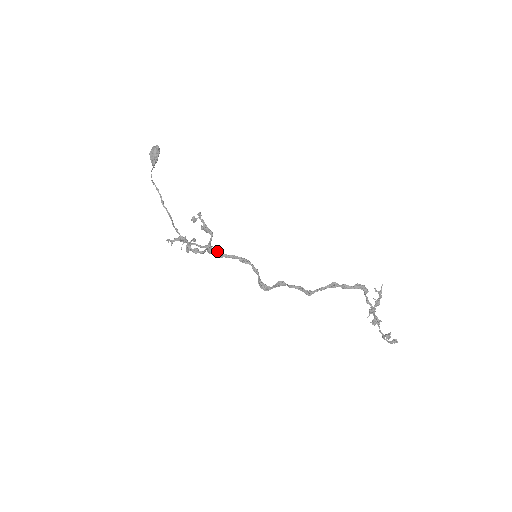
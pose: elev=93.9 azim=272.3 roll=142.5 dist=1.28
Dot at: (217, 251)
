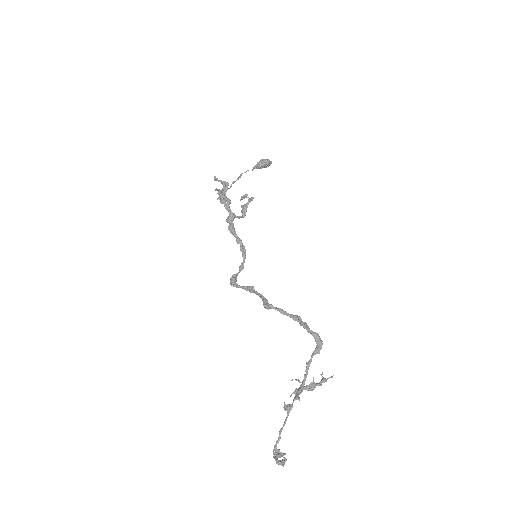
Dot at: occluded
